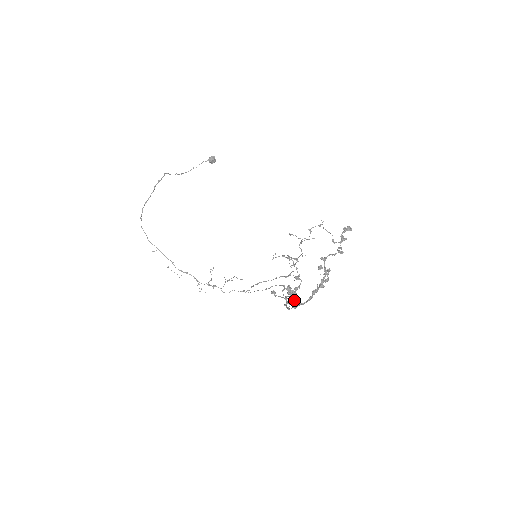
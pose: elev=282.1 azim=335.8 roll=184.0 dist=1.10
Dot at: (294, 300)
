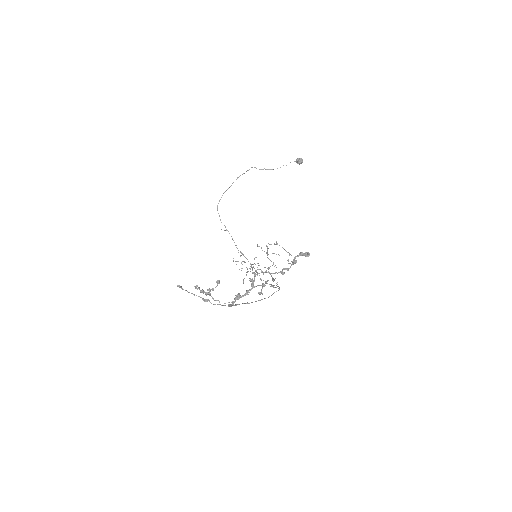
Dot at: (202, 298)
